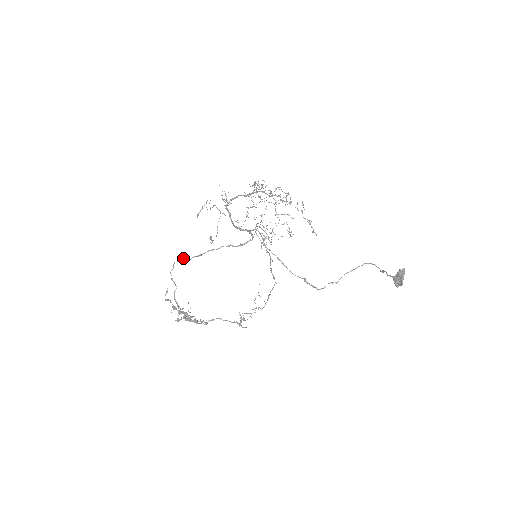
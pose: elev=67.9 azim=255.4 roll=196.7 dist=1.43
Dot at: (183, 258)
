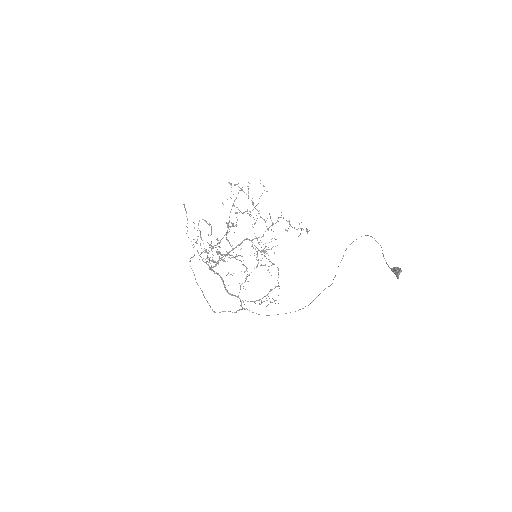
Dot at: (196, 282)
